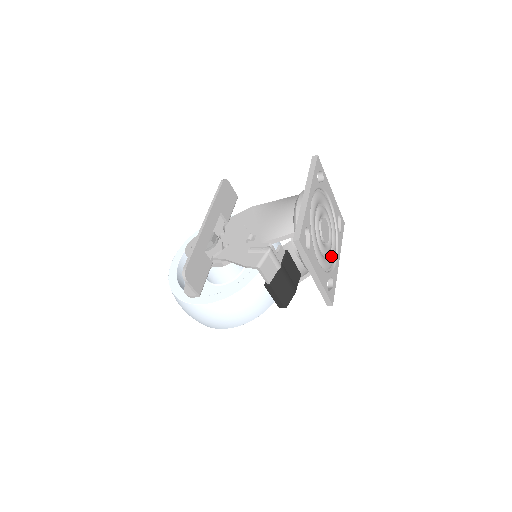
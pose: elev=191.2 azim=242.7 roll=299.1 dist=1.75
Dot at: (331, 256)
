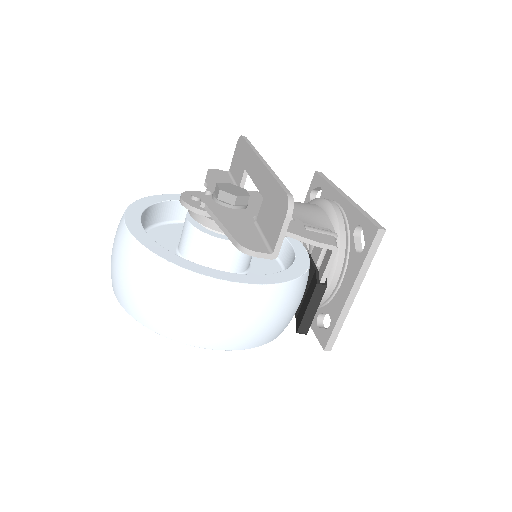
Dot at: occluded
